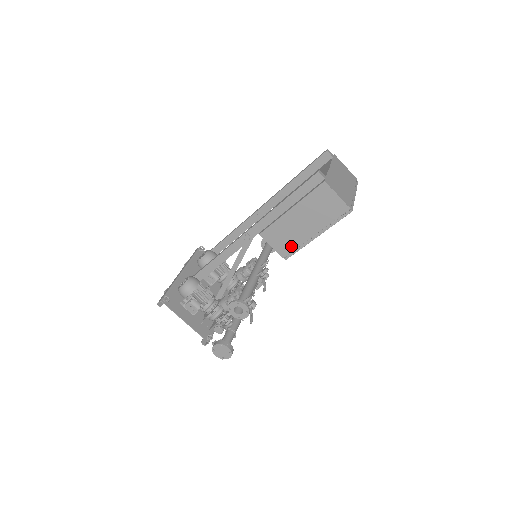
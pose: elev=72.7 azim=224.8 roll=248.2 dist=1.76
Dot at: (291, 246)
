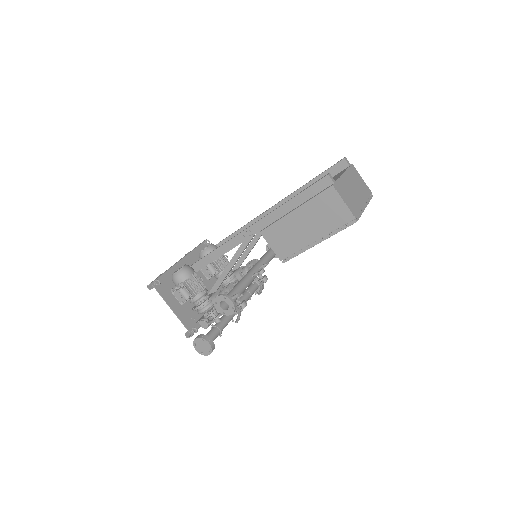
Dot at: (290, 249)
